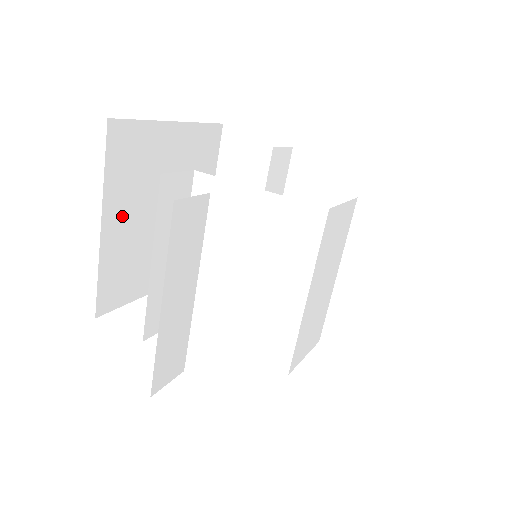
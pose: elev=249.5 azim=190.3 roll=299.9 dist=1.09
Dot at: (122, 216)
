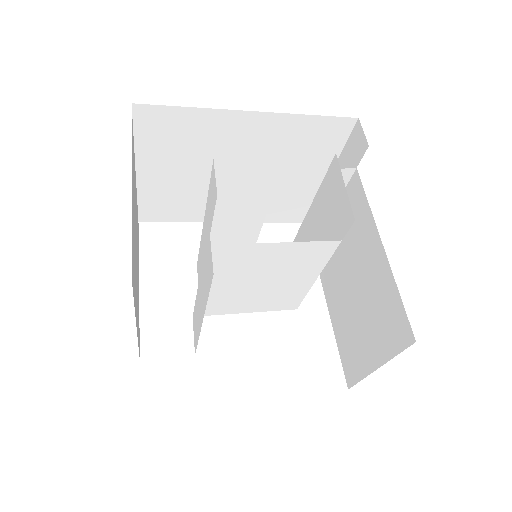
Dot at: occluded
